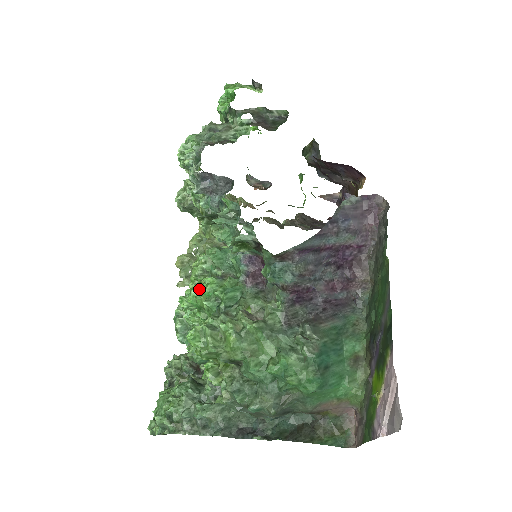
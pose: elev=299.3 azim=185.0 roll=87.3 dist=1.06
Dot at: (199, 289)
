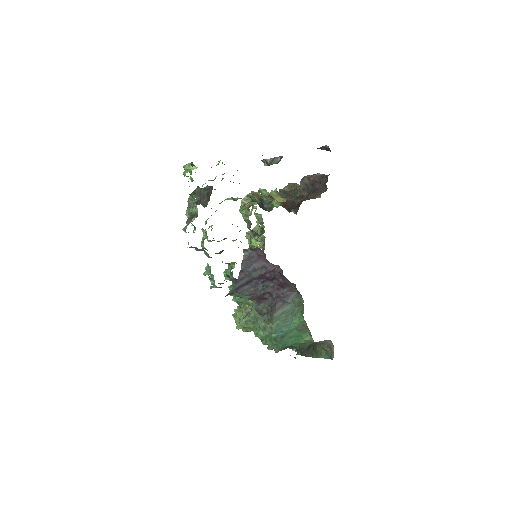
Dot at: occluded
